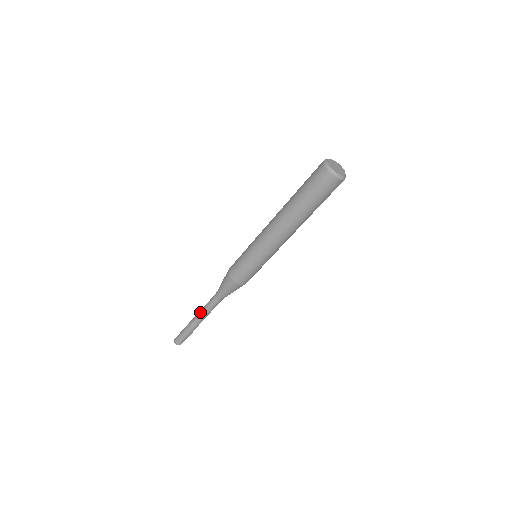
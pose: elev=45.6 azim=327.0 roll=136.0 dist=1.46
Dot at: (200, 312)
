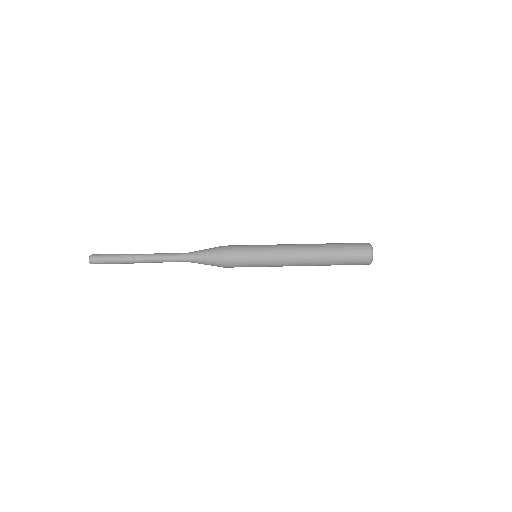
Dot at: (154, 253)
